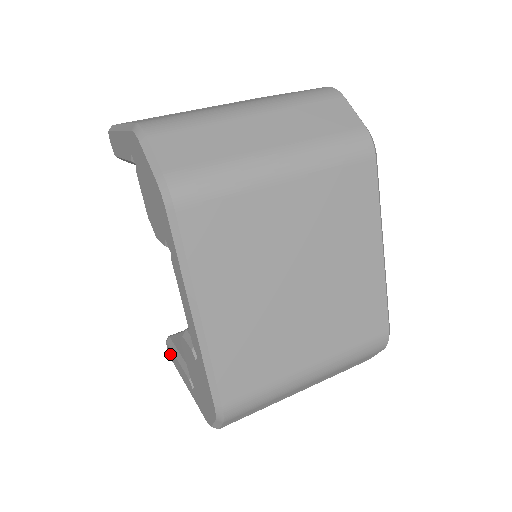
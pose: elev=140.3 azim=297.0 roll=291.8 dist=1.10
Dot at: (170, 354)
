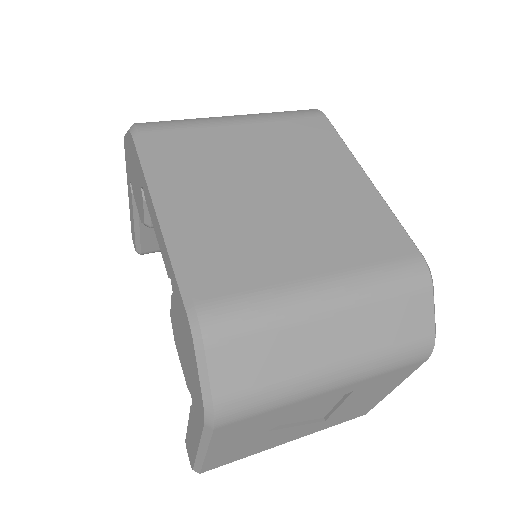
Dot at: (189, 456)
